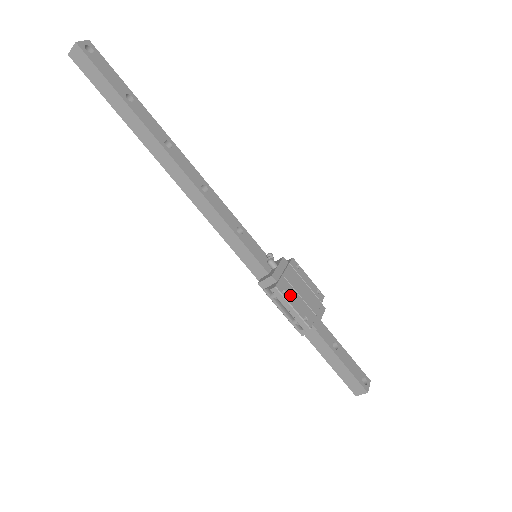
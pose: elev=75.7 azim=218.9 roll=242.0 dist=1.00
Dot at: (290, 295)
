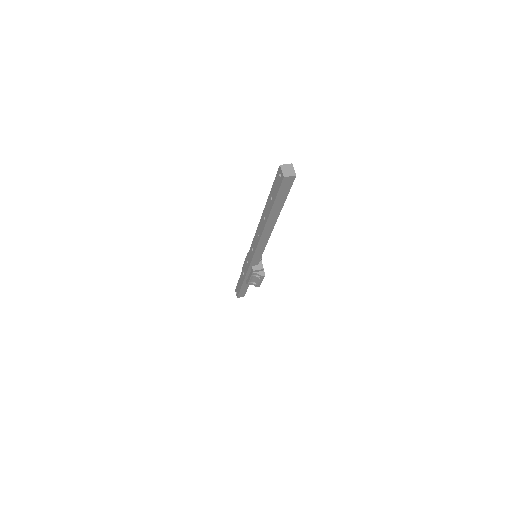
Dot at: occluded
